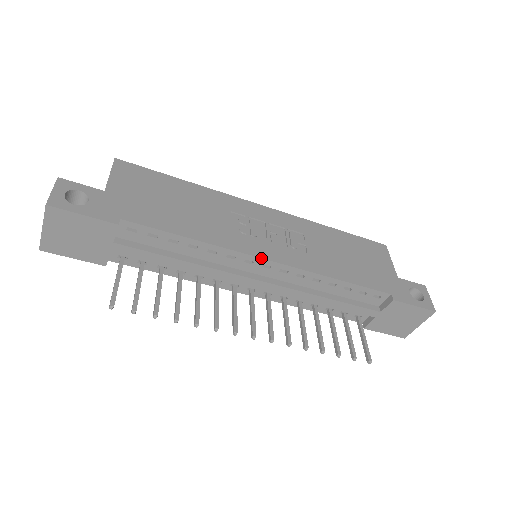
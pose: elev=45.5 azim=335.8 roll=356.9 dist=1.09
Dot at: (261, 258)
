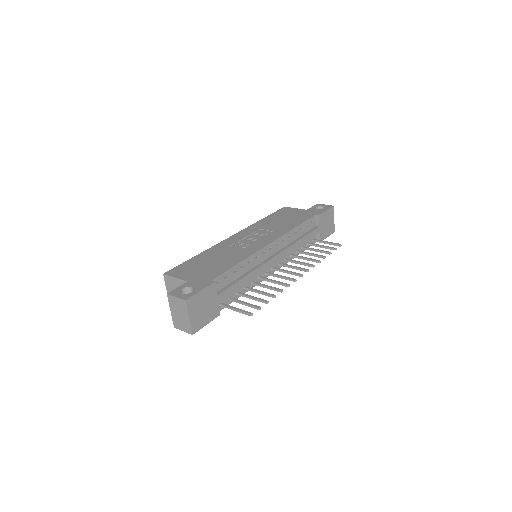
Dot at: (267, 246)
